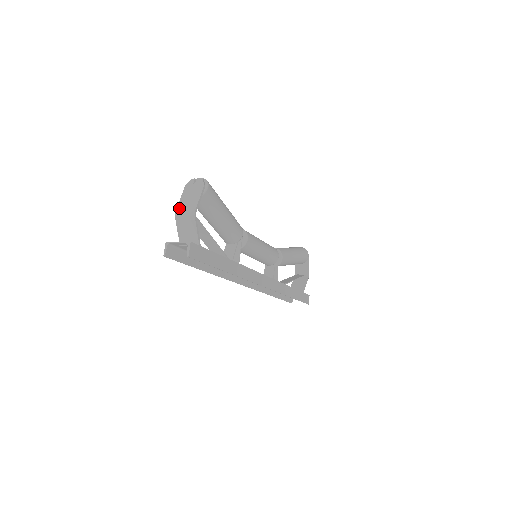
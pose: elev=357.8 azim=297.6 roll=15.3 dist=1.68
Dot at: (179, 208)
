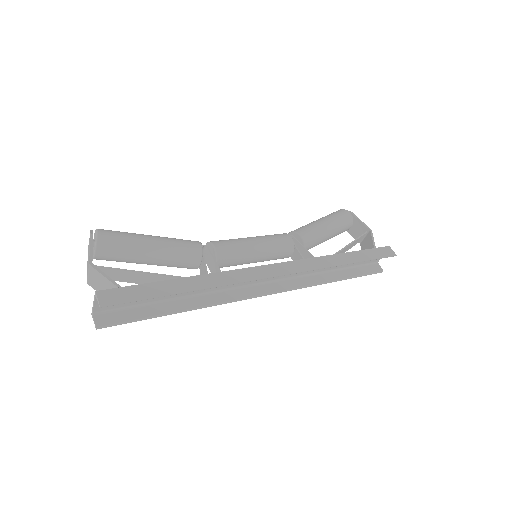
Dot at: (87, 274)
